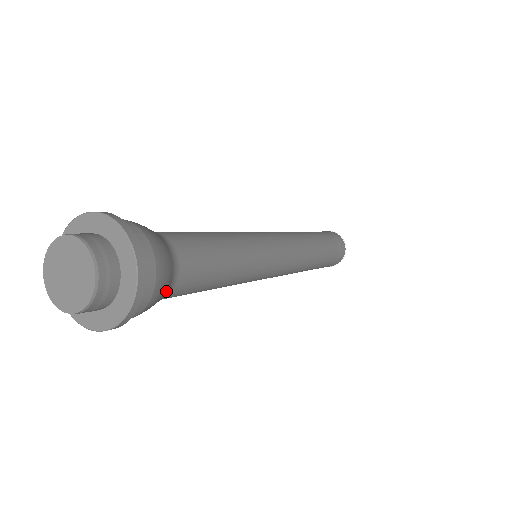
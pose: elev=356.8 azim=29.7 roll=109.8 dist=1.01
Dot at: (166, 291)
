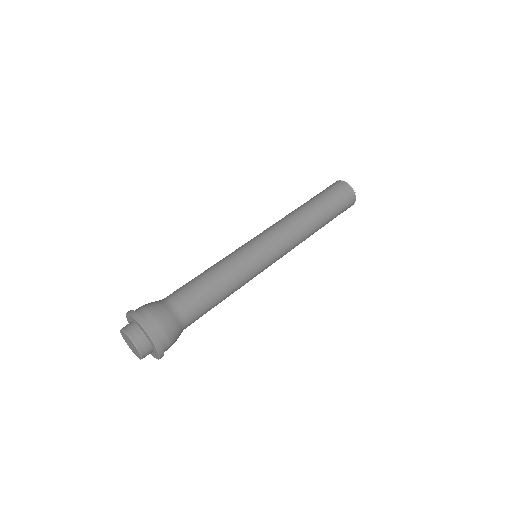
Dot at: (180, 334)
